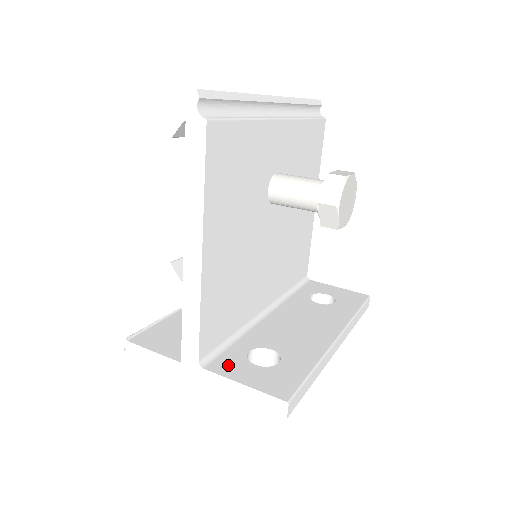
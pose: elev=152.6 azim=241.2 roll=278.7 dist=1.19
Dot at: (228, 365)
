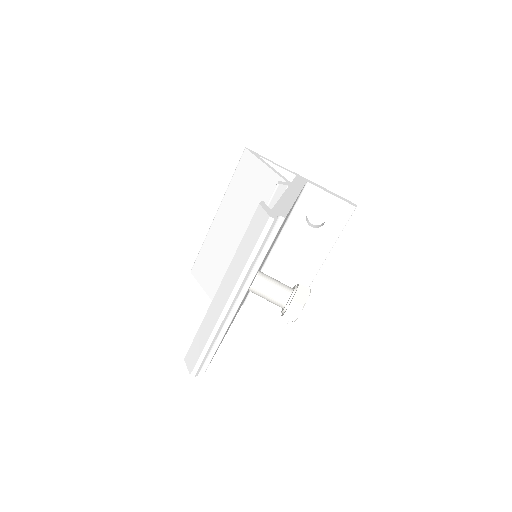
Dot at: (257, 302)
